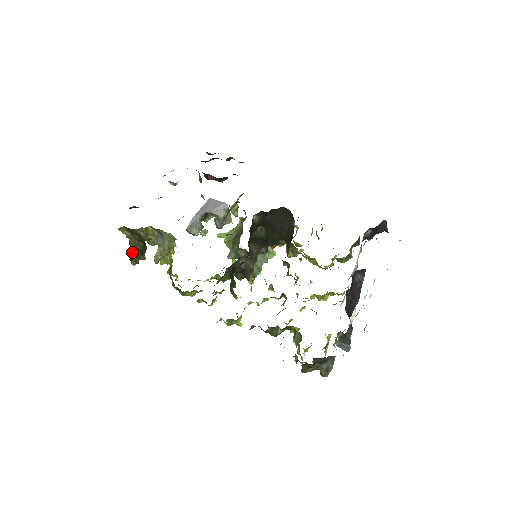
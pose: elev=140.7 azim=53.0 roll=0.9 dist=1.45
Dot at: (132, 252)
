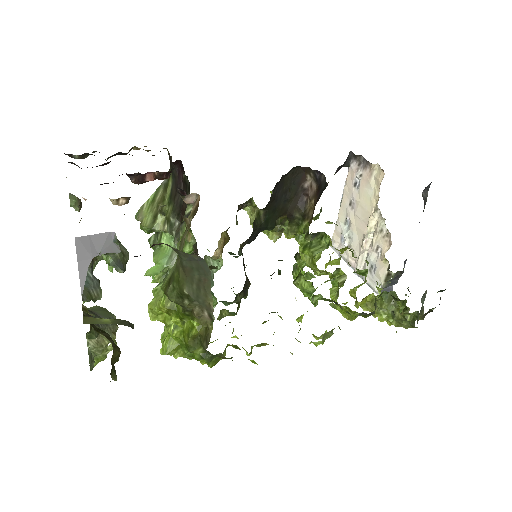
Dot at: occluded
